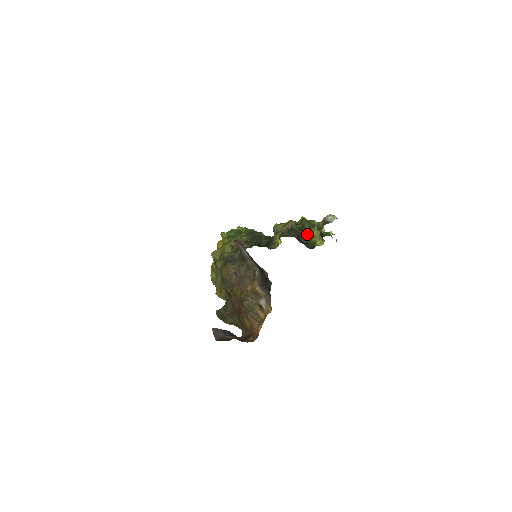
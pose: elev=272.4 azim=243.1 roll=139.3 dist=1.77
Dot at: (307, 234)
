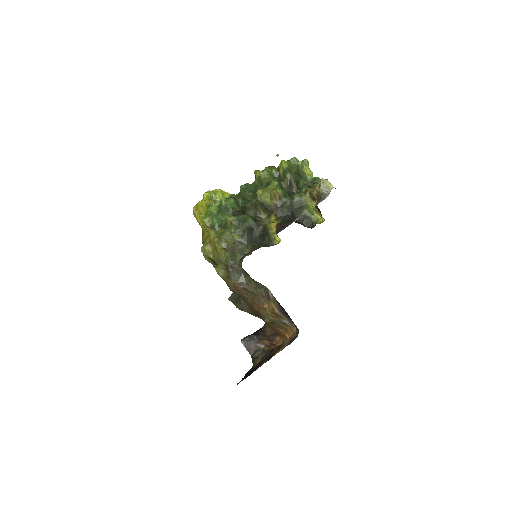
Dot at: (300, 206)
